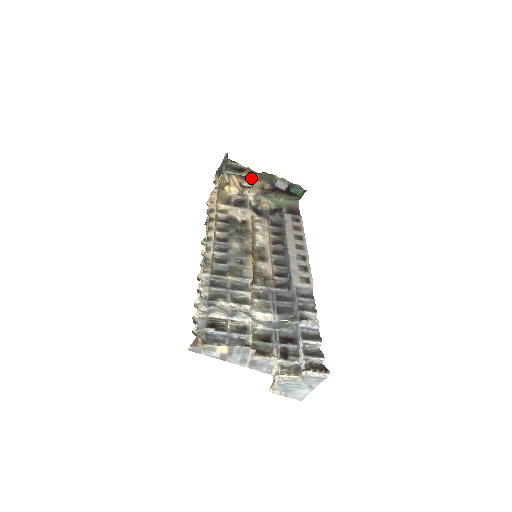
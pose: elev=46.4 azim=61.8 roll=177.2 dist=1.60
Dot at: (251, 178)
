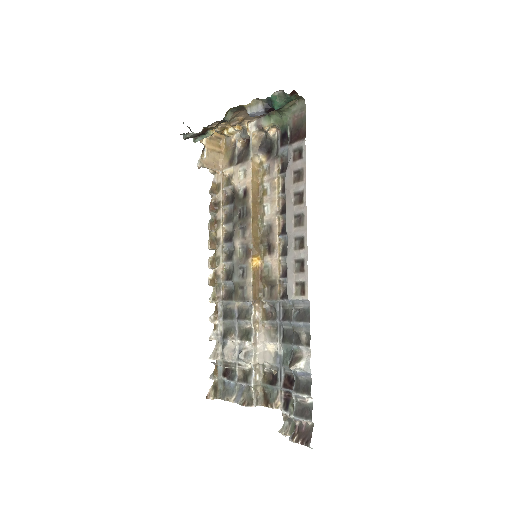
Dot at: (227, 121)
